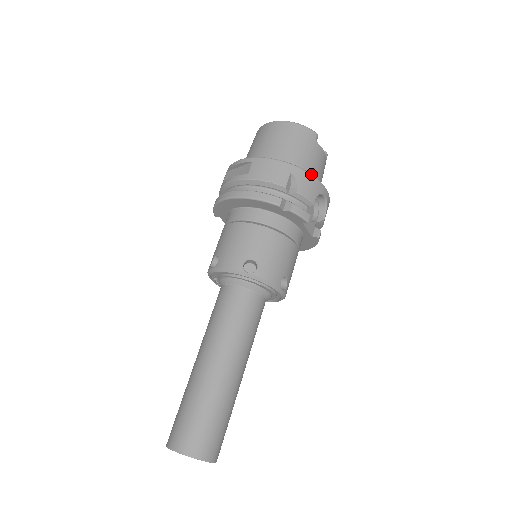
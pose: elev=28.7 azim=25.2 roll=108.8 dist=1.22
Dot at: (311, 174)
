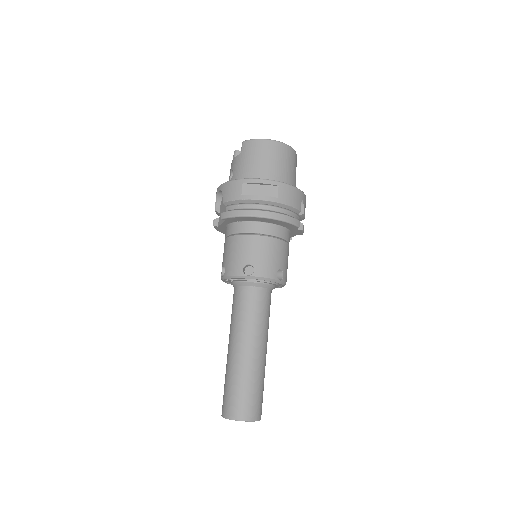
Dot at: occluded
